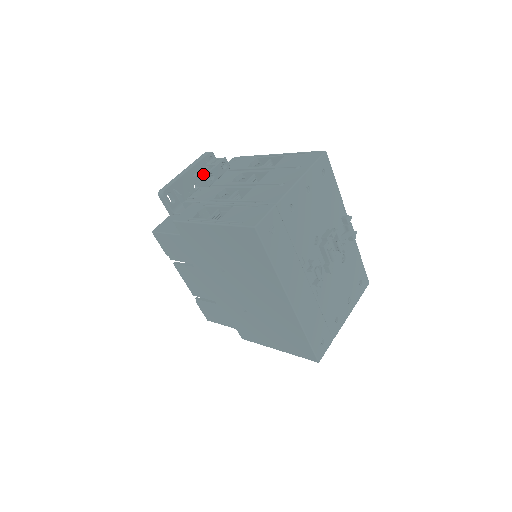
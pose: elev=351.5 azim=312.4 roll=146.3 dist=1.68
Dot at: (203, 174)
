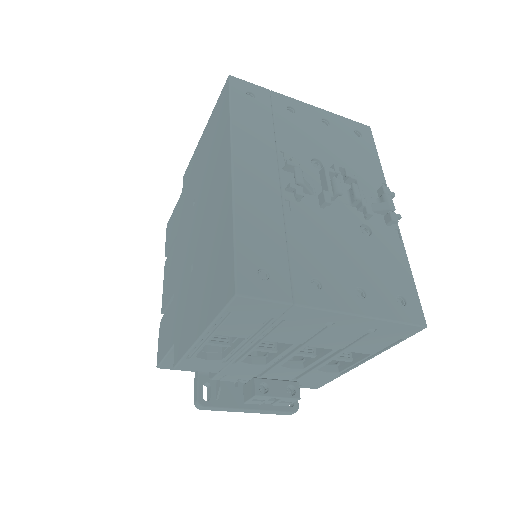
Dot at: occluded
